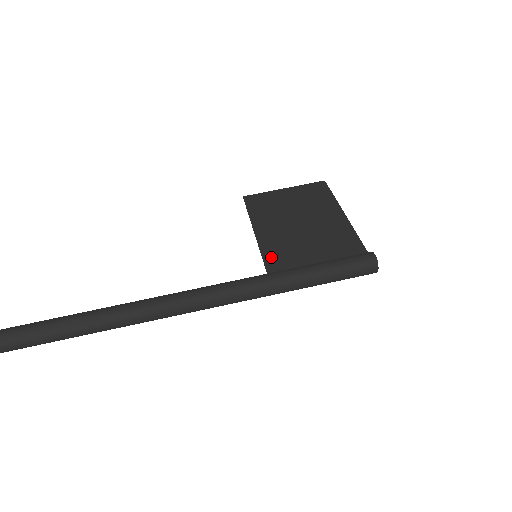
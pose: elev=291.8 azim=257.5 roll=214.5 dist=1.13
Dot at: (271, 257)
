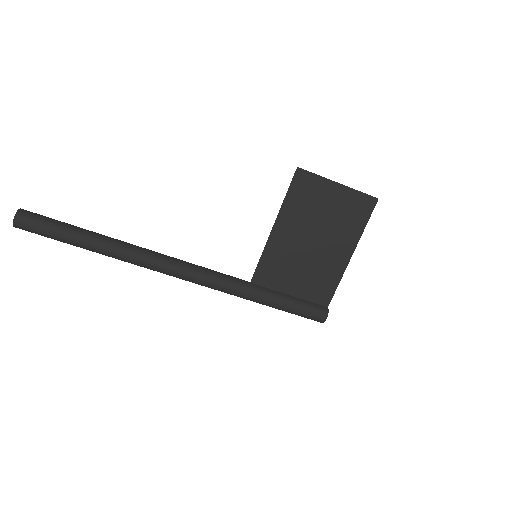
Dot at: (265, 265)
